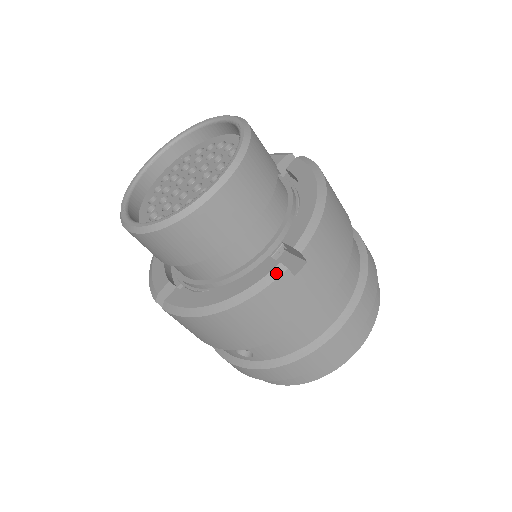
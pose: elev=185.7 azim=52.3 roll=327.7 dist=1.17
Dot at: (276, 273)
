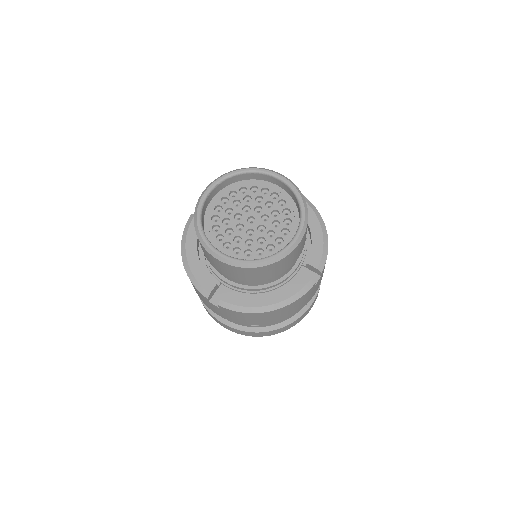
Dot at: (309, 286)
